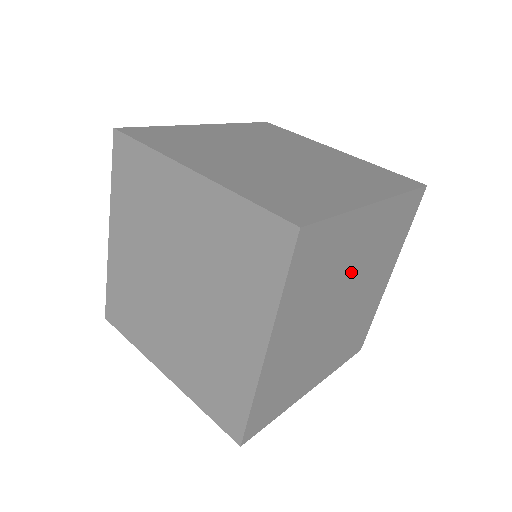
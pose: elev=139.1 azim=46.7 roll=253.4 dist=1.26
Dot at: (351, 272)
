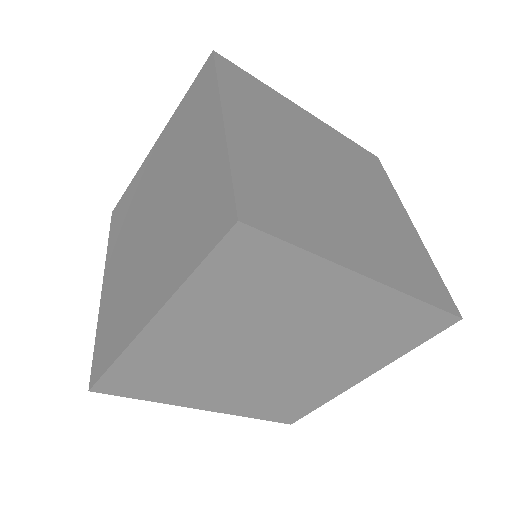
Dot at: (303, 329)
